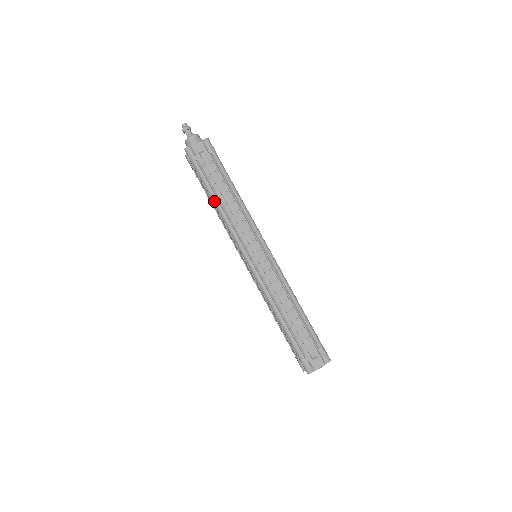
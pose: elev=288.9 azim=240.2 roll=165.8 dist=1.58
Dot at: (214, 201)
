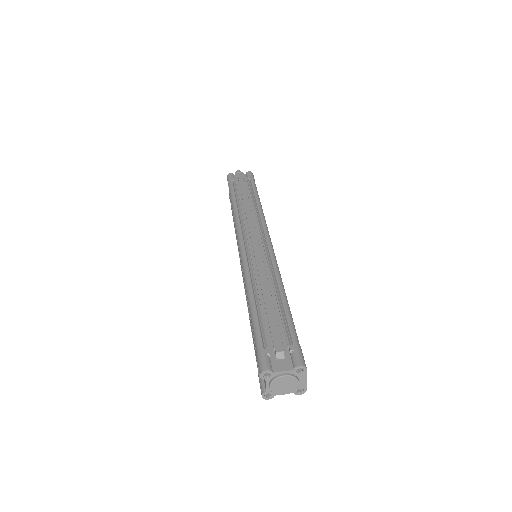
Dot at: (233, 204)
